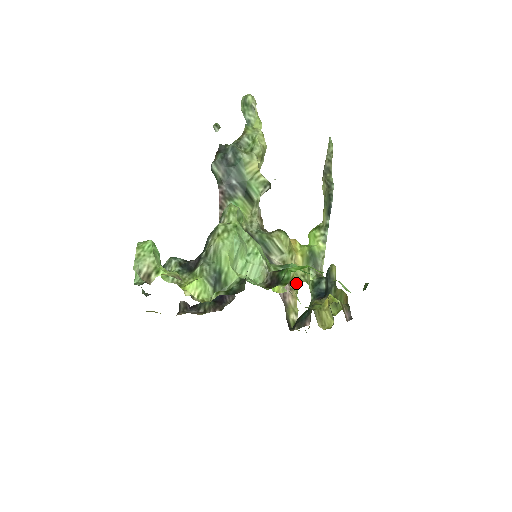
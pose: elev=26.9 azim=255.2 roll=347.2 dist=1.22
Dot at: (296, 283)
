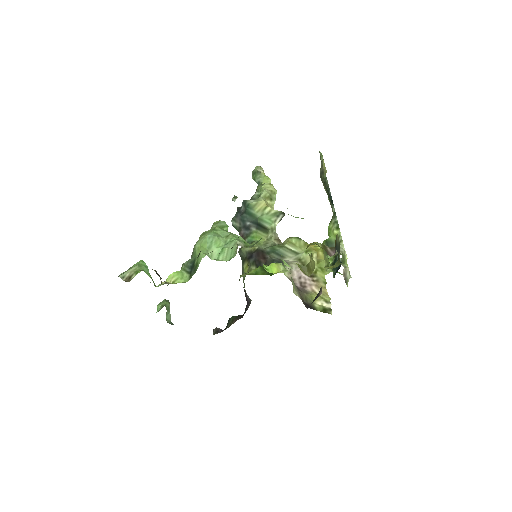
Dot at: (322, 276)
